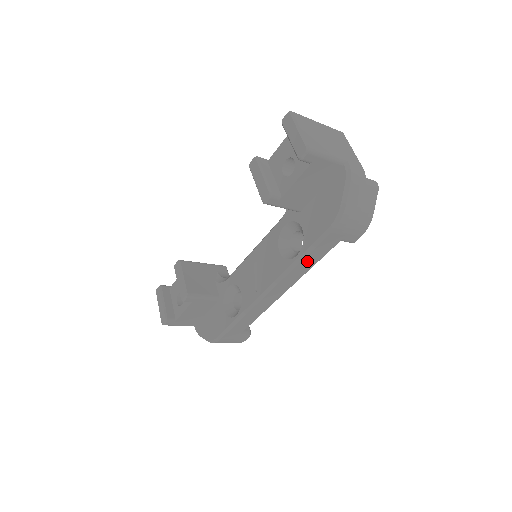
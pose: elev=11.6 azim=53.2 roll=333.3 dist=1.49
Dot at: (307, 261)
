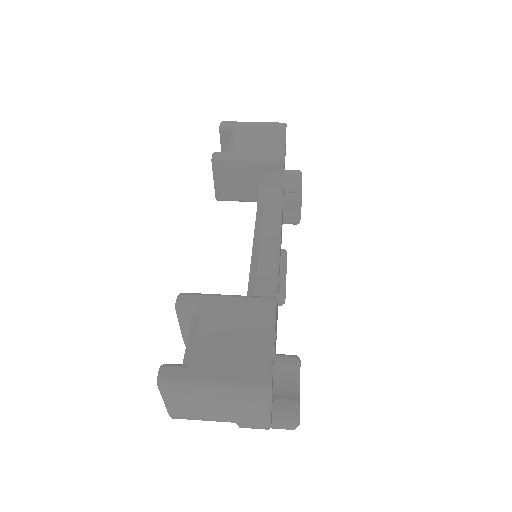
Dot at: occluded
